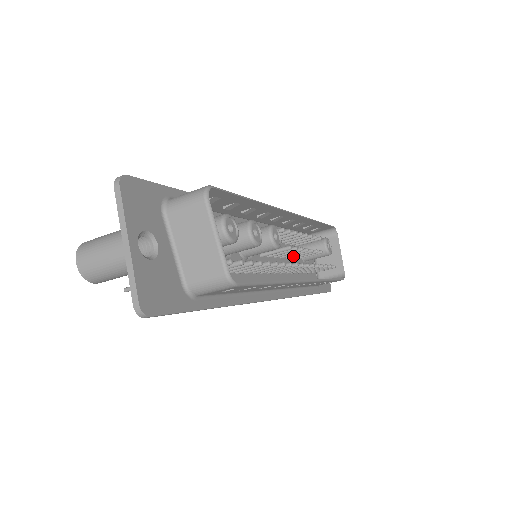
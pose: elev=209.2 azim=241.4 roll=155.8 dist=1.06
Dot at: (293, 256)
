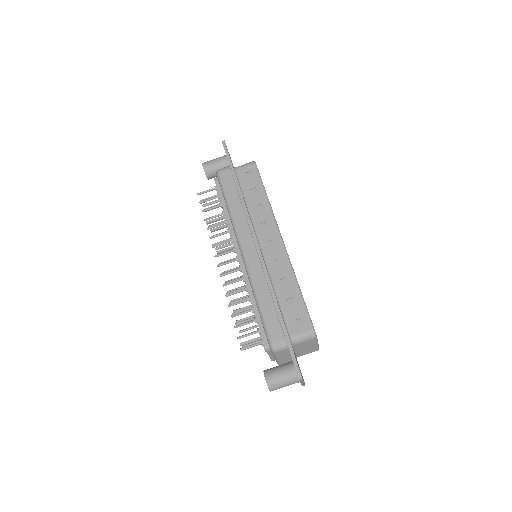
Dot at: occluded
